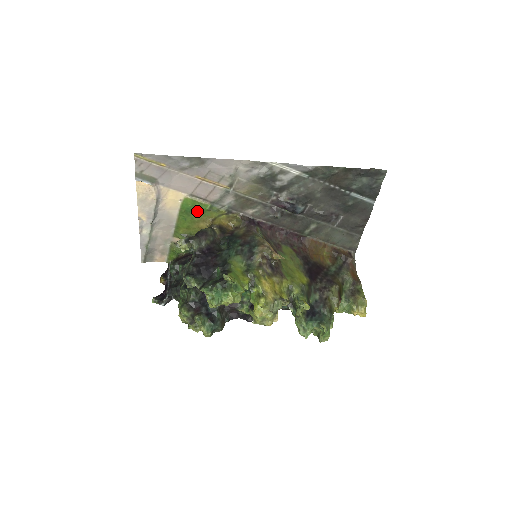
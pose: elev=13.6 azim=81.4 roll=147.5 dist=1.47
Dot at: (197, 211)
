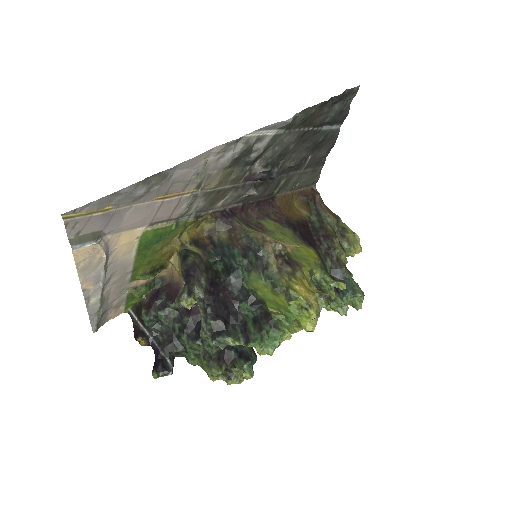
Dot at: (159, 238)
